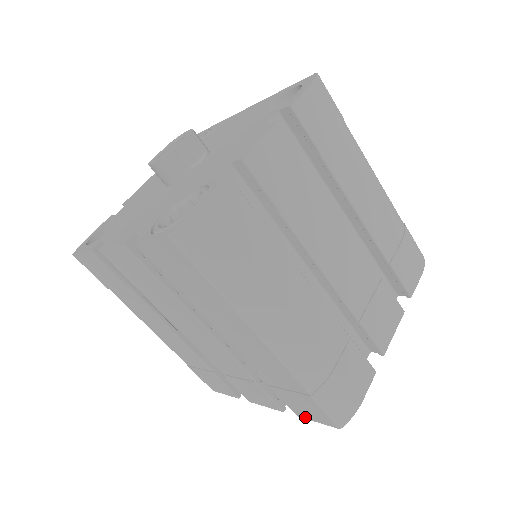
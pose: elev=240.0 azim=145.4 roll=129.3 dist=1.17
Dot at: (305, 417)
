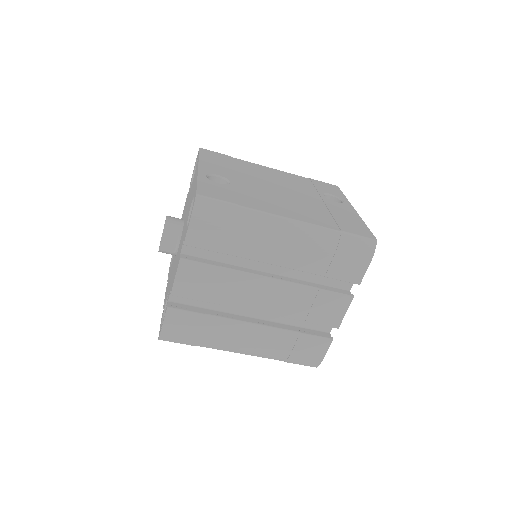
Dot at: occluded
